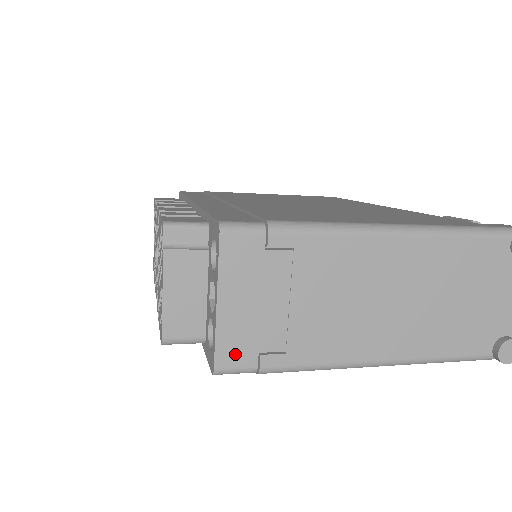
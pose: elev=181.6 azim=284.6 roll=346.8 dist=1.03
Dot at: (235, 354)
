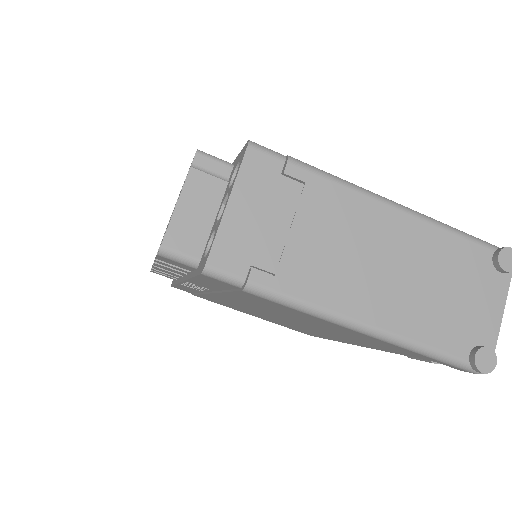
Dot at: (229, 257)
